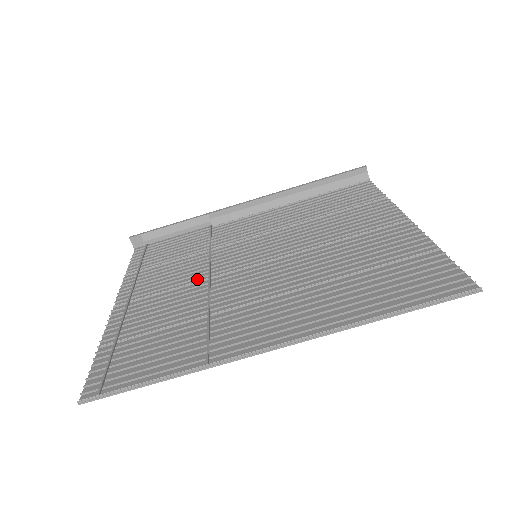
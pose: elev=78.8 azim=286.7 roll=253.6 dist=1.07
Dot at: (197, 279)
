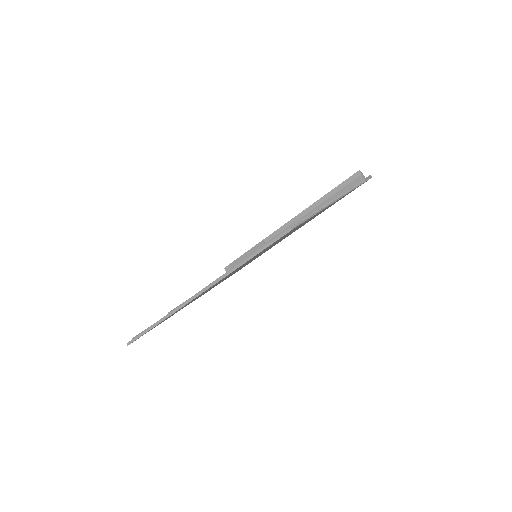
Dot at: occluded
